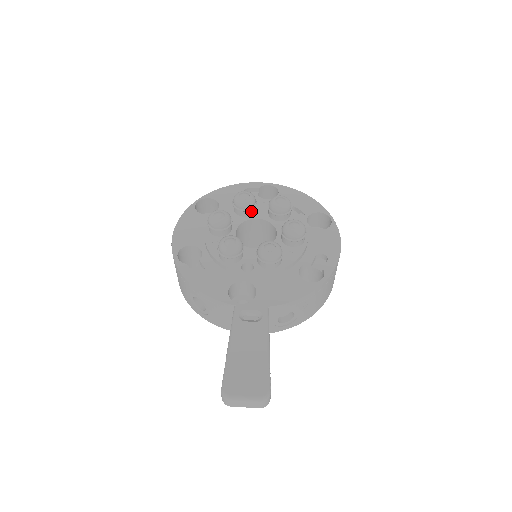
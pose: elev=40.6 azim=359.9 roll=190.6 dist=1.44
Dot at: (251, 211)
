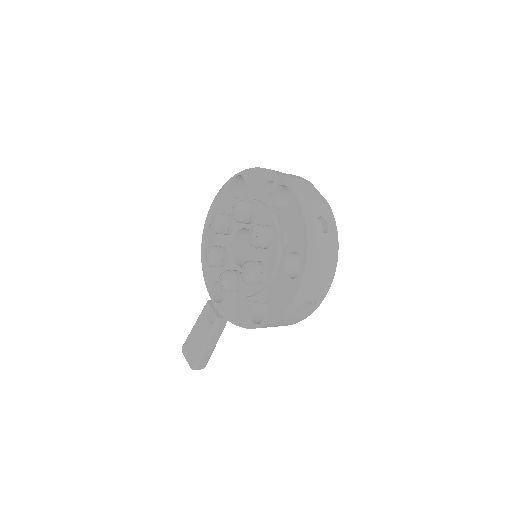
Dot at: (246, 223)
